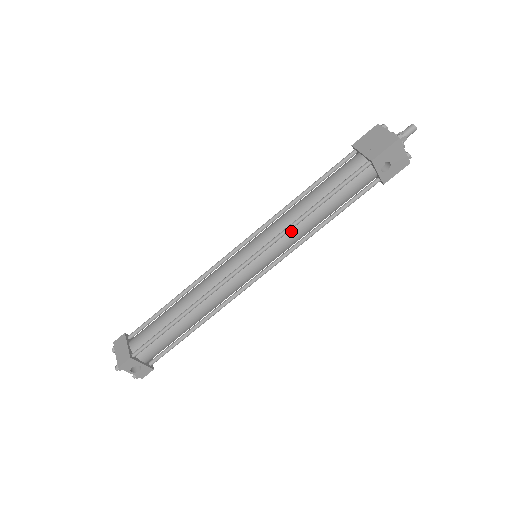
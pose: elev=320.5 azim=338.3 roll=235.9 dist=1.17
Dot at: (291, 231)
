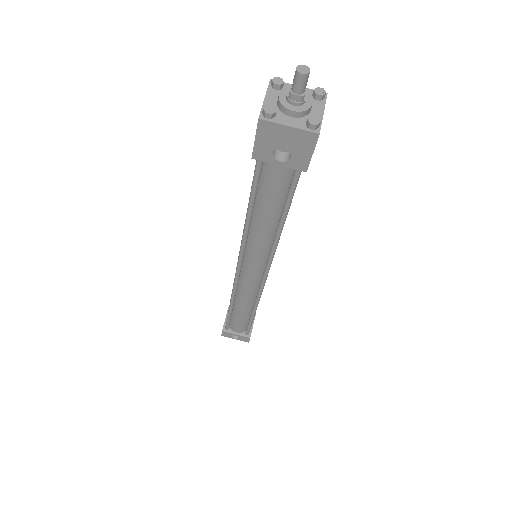
Dot at: (250, 239)
